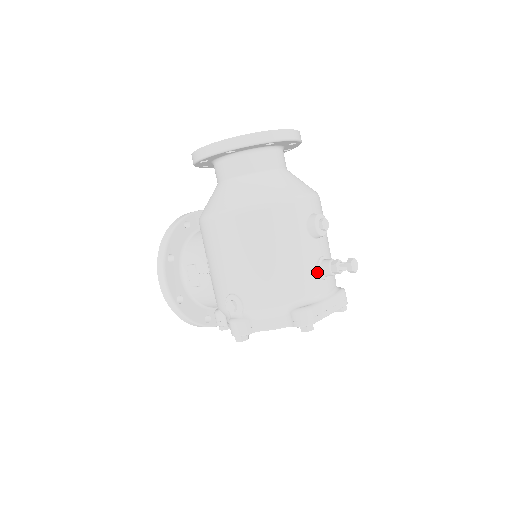
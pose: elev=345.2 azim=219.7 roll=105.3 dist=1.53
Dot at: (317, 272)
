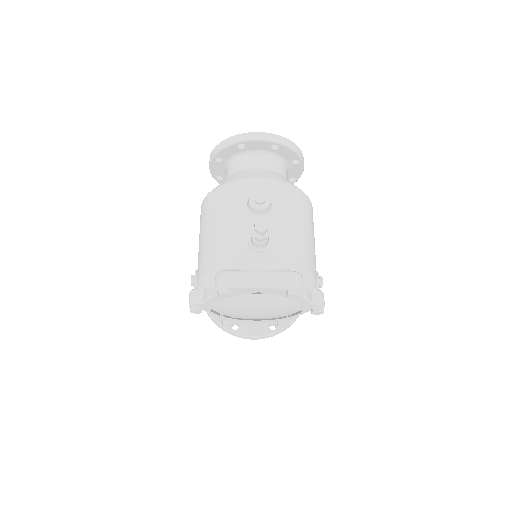
Dot at: (248, 243)
